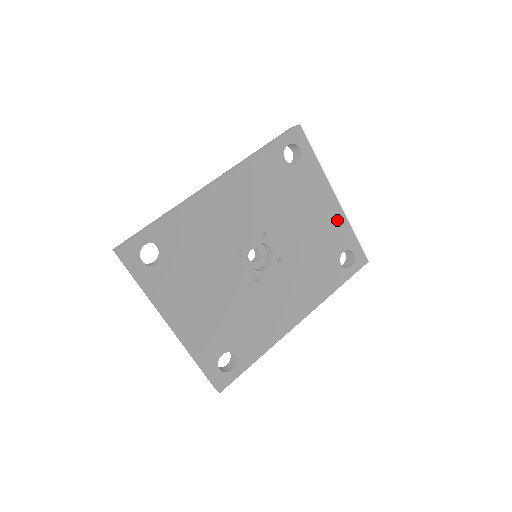
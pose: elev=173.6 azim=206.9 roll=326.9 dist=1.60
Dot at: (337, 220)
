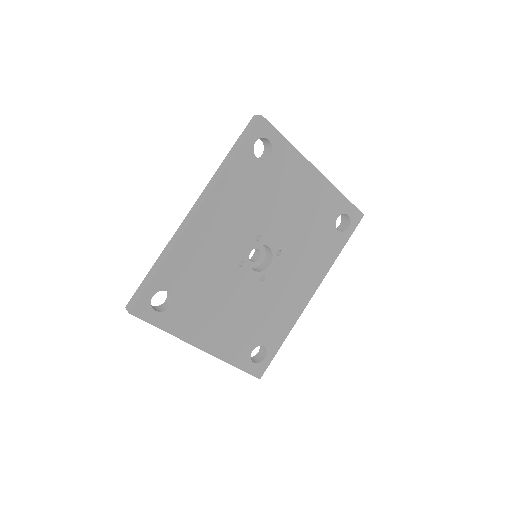
Dot at: (324, 191)
